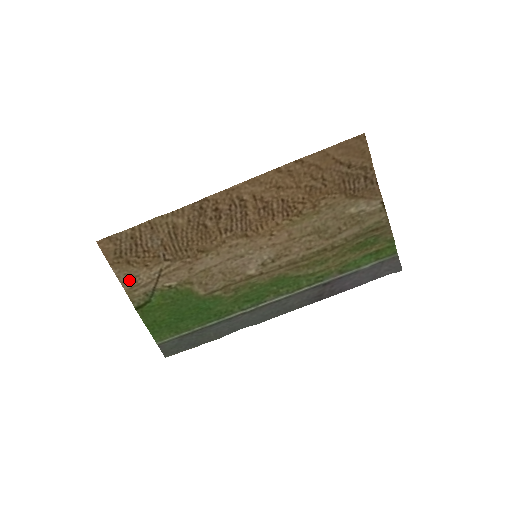
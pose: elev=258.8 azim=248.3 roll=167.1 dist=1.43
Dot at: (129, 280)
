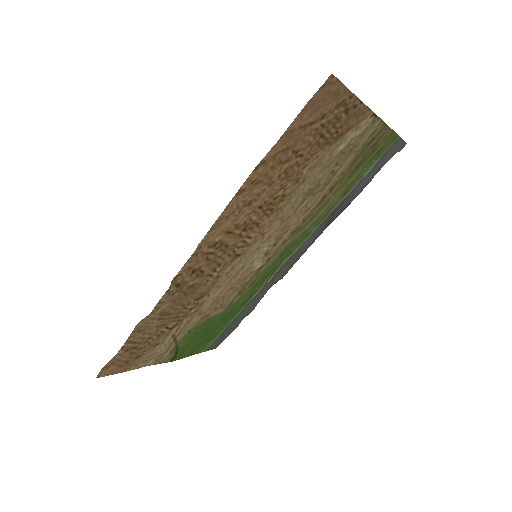
Dot at: (149, 360)
